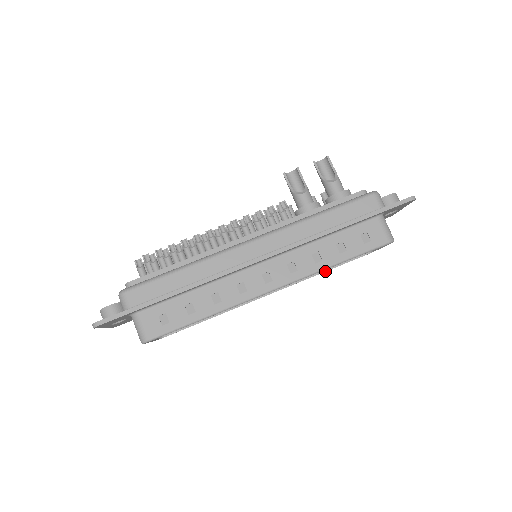
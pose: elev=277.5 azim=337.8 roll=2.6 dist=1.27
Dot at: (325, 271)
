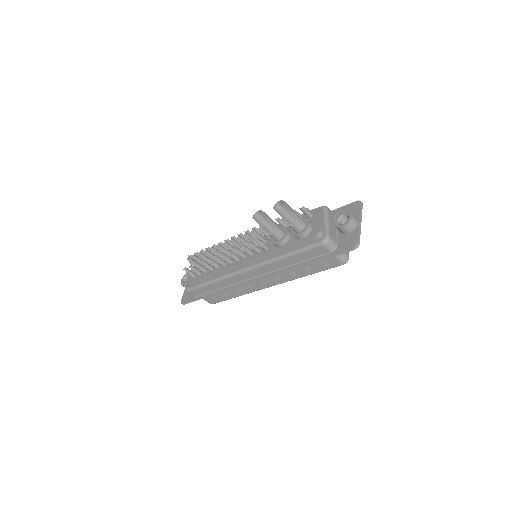
Dot at: occluded
